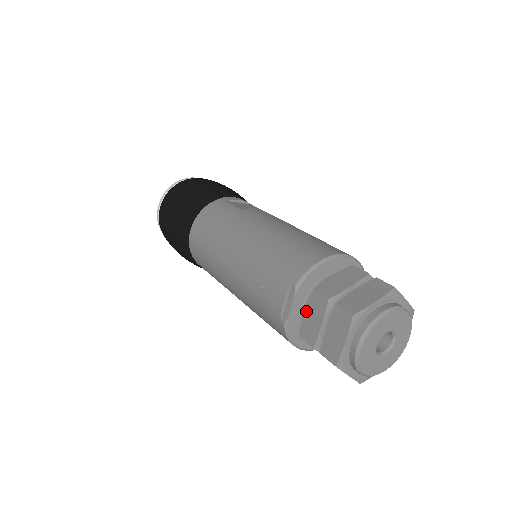
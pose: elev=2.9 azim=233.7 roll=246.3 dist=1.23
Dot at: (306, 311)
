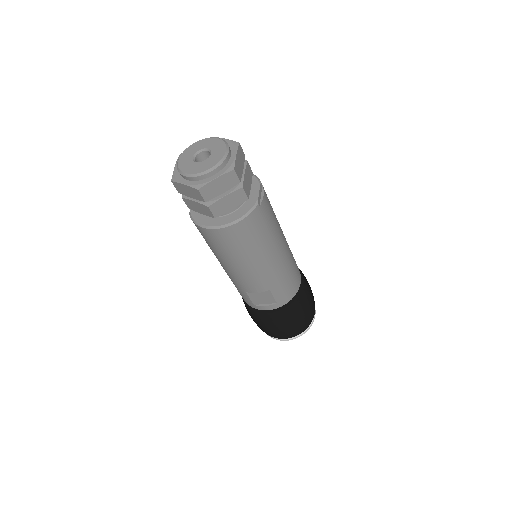
Dot at: occluded
